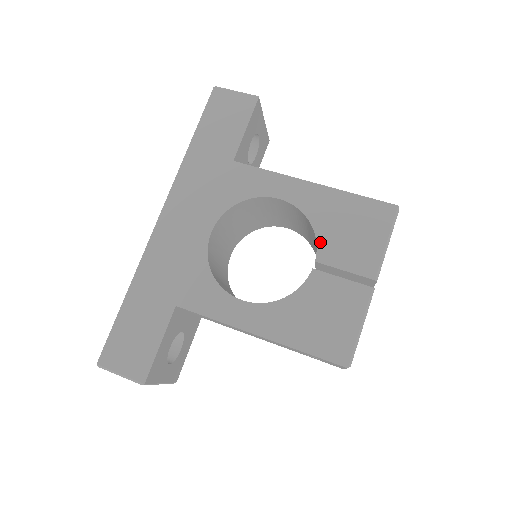
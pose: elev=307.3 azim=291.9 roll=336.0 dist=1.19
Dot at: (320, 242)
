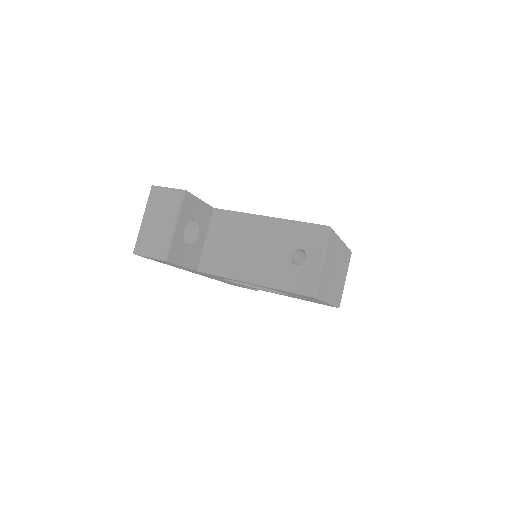
Dot at: occluded
